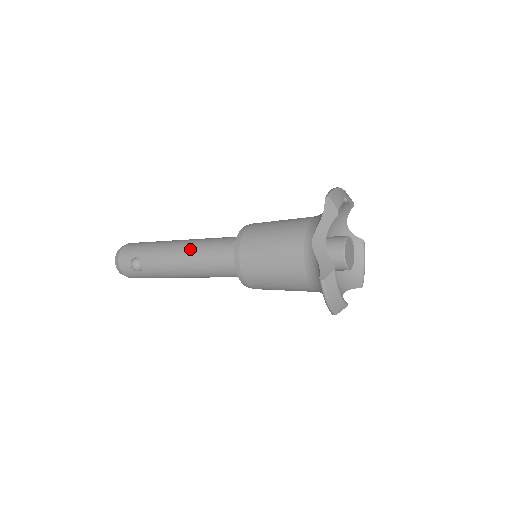
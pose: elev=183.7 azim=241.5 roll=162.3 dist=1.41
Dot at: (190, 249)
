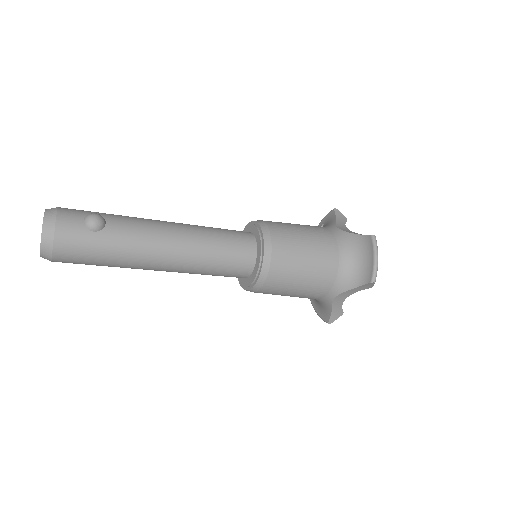
Dot at: (187, 224)
